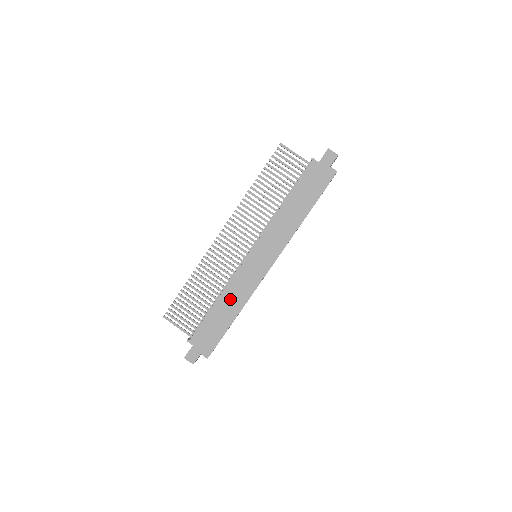
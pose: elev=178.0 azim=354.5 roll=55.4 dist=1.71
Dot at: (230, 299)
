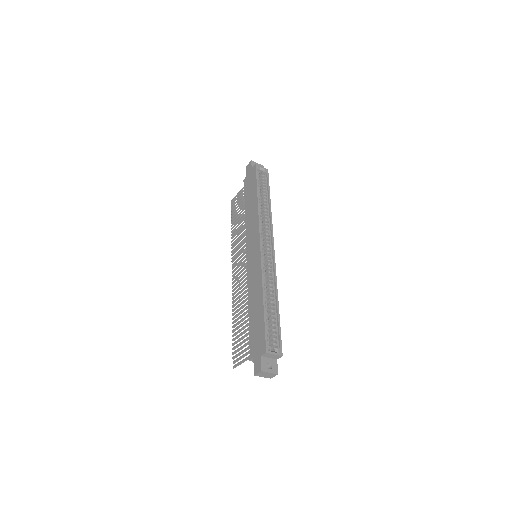
Dot at: (253, 295)
